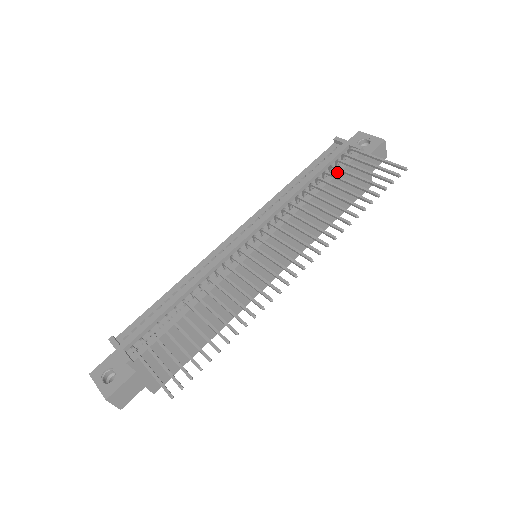
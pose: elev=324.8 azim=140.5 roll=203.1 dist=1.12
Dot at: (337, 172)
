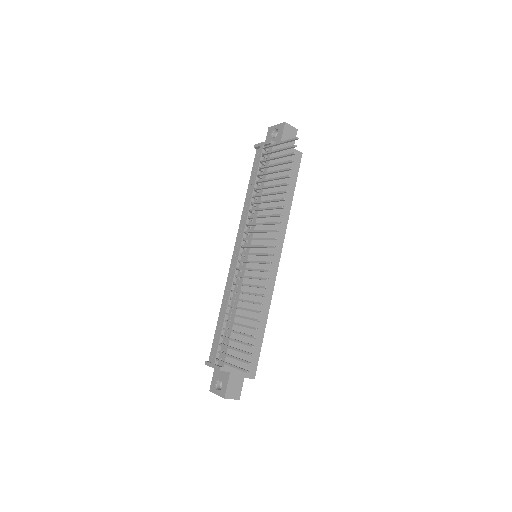
Dot at: (266, 168)
